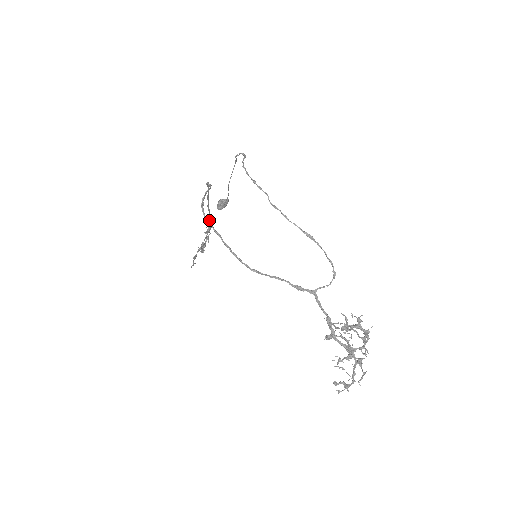
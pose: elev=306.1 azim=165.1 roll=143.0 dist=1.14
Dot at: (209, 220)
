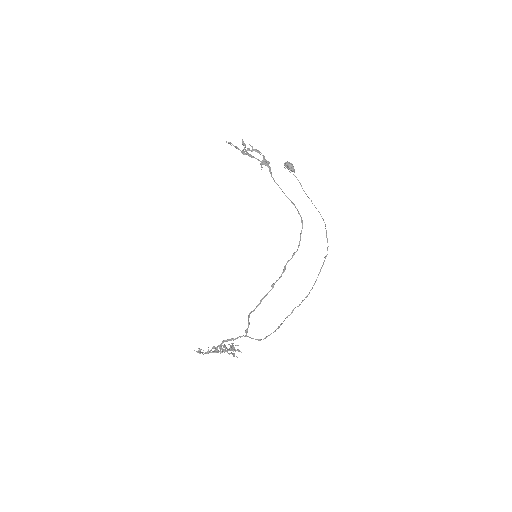
Dot at: (273, 179)
